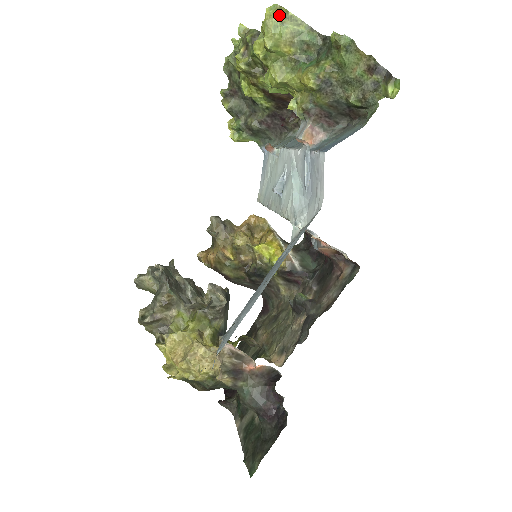
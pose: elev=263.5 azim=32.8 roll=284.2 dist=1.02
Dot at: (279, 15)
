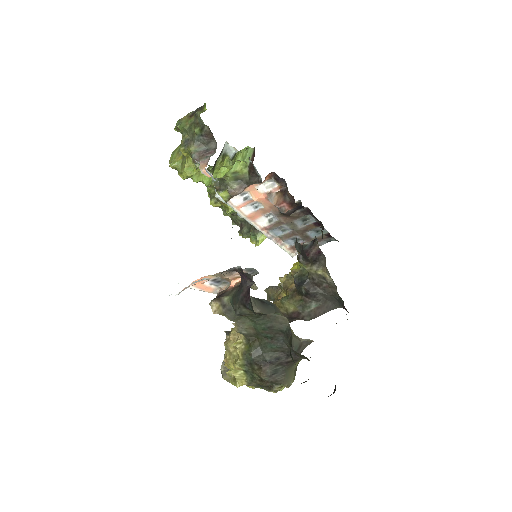
Dot at: (171, 156)
